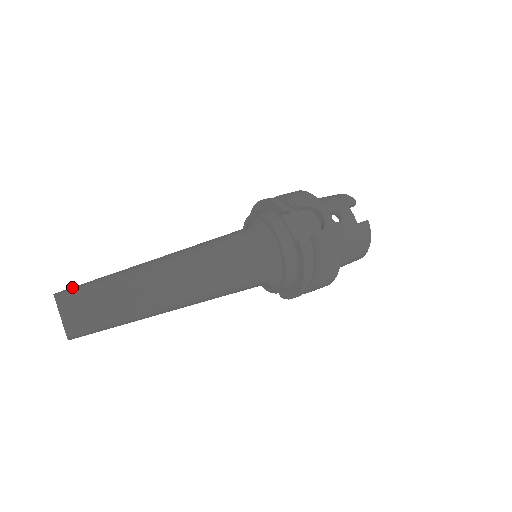
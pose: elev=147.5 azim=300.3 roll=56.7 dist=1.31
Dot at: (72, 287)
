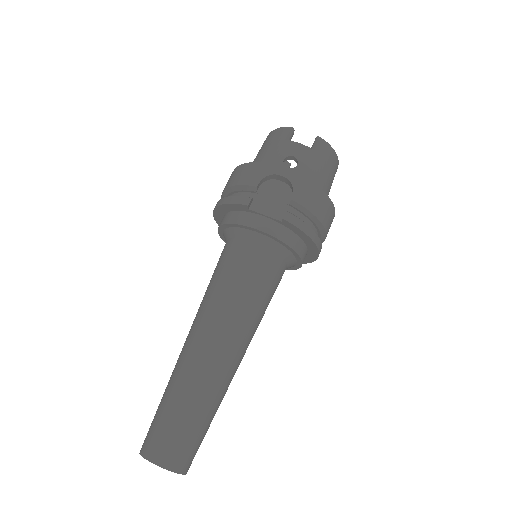
Dot at: (147, 434)
